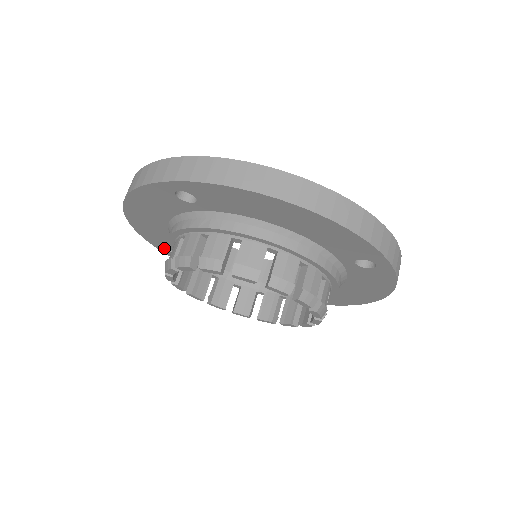
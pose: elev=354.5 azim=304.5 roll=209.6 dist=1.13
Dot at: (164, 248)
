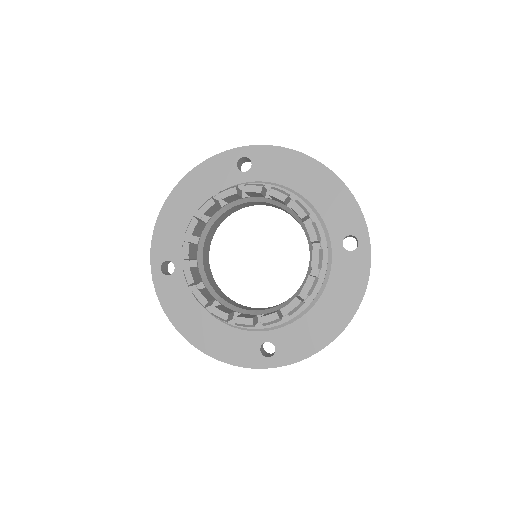
Dot at: (160, 264)
